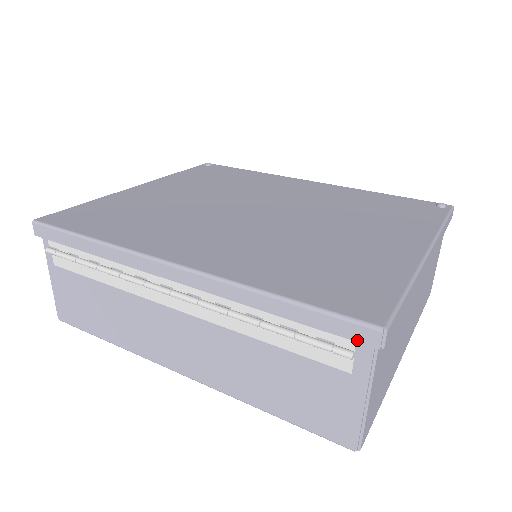
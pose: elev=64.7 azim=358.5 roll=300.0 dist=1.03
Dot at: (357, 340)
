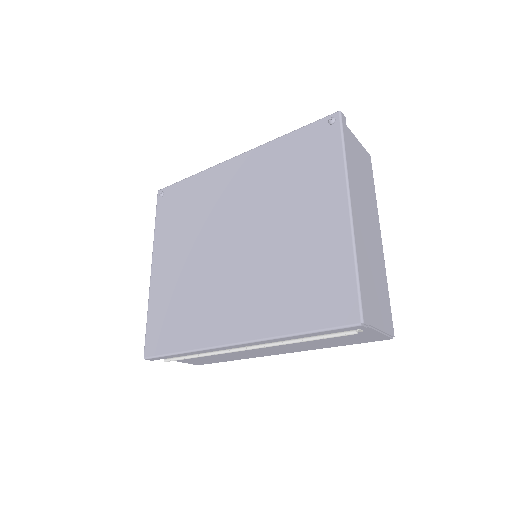
Dot at: occluded
